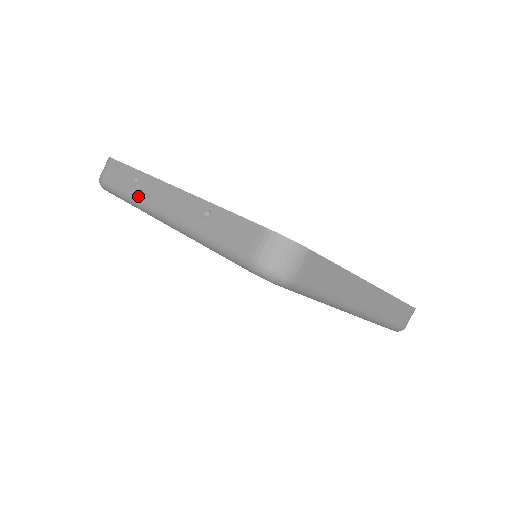
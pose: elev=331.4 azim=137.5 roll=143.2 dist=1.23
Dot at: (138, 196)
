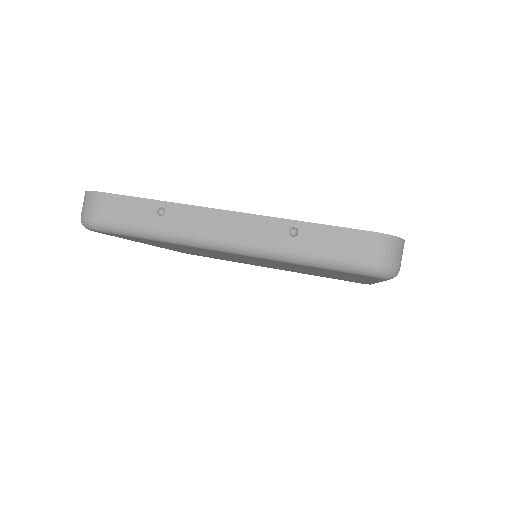
Dot at: (175, 230)
